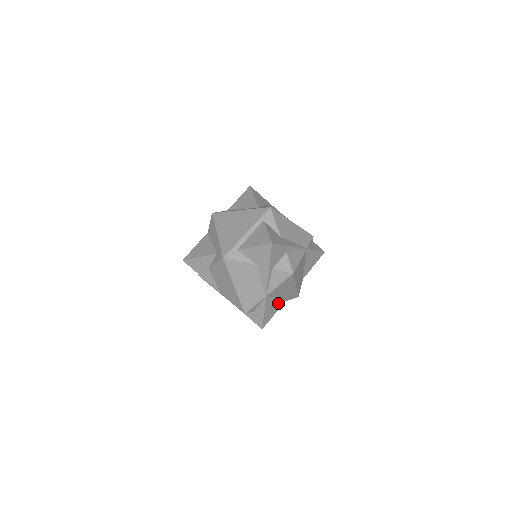
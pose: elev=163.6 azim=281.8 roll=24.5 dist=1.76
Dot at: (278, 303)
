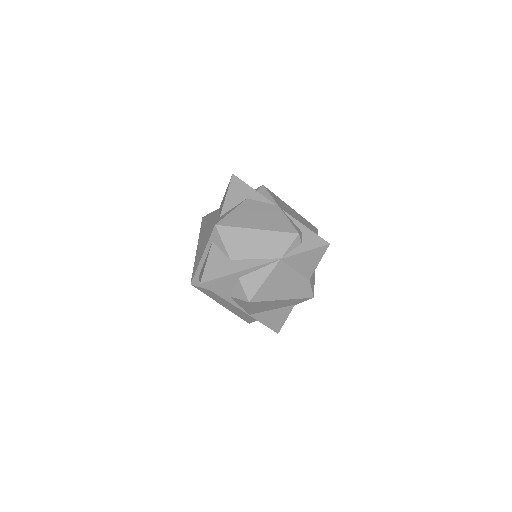
Dot at: (282, 310)
